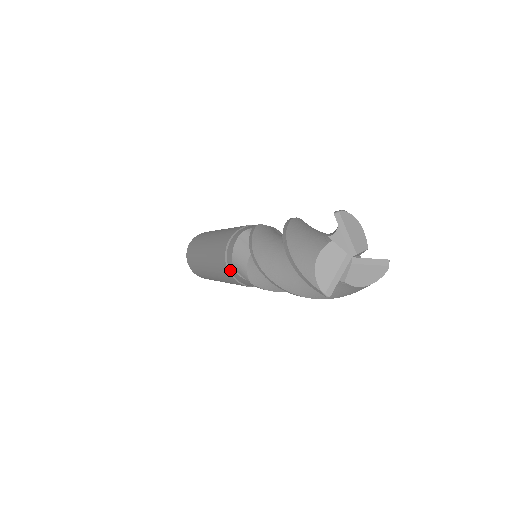
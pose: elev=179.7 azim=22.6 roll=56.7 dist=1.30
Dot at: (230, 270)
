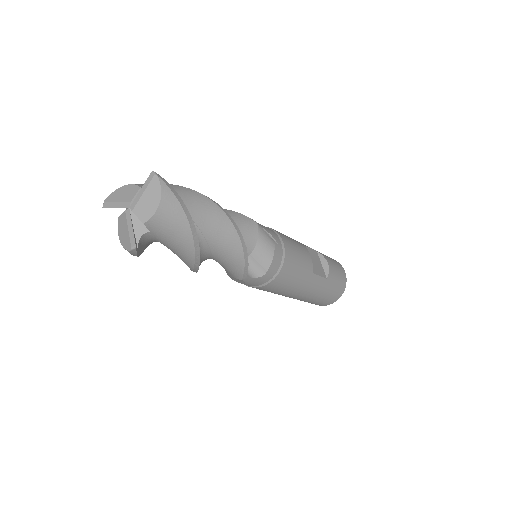
Dot at: (250, 286)
